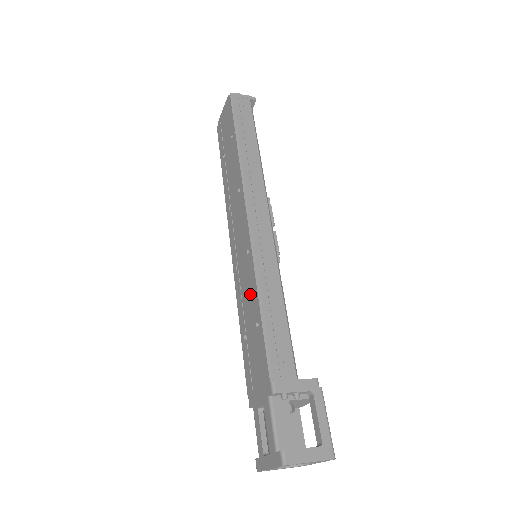
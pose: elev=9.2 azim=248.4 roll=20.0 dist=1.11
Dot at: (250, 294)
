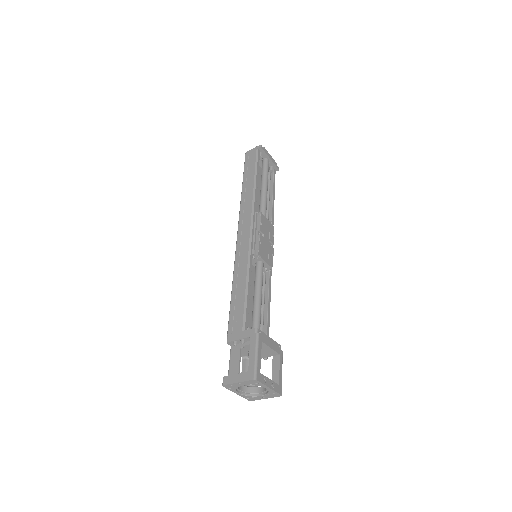
Dot at: occluded
